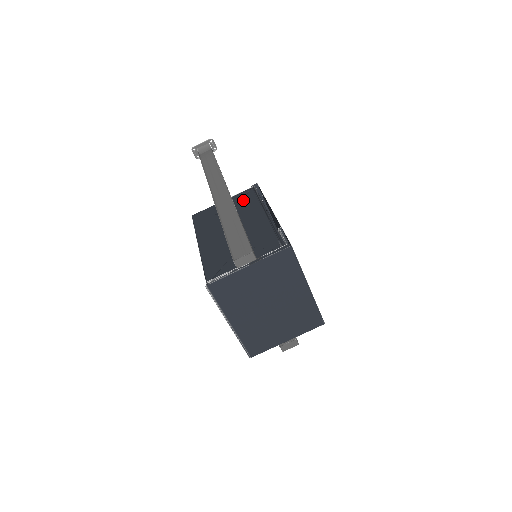
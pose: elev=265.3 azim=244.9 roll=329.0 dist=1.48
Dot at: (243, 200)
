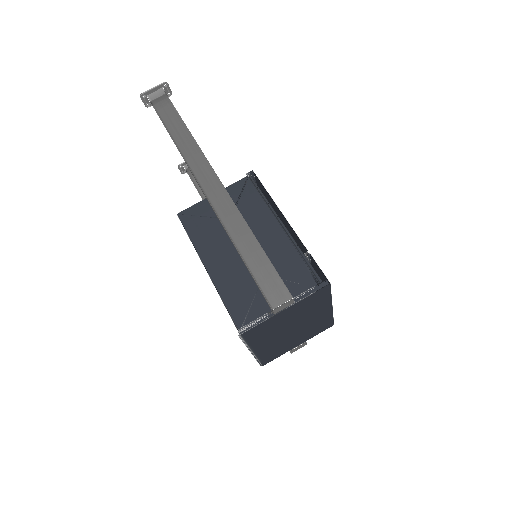
Dot at: (242, 198)
